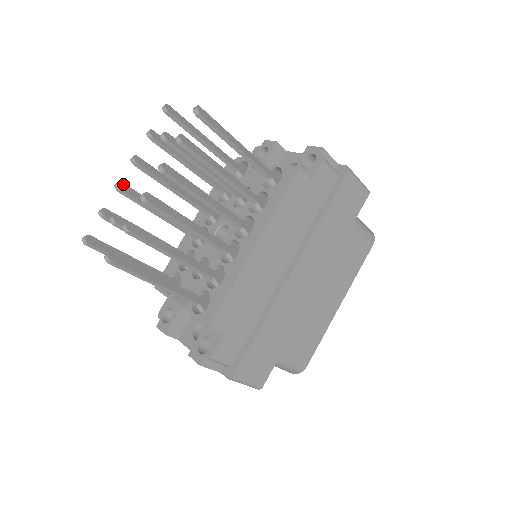
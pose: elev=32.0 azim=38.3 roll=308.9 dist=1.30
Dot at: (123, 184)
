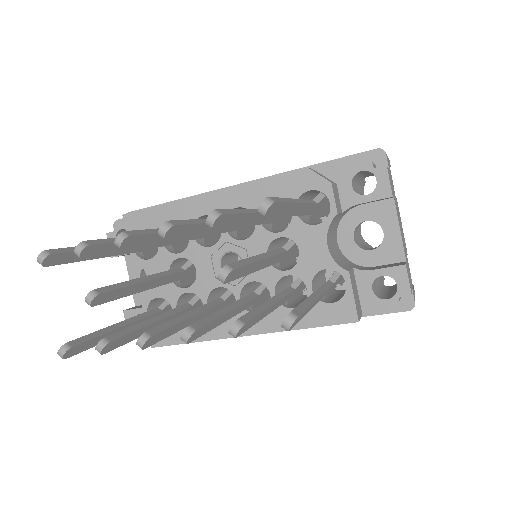
Dot at: (130, 237)
